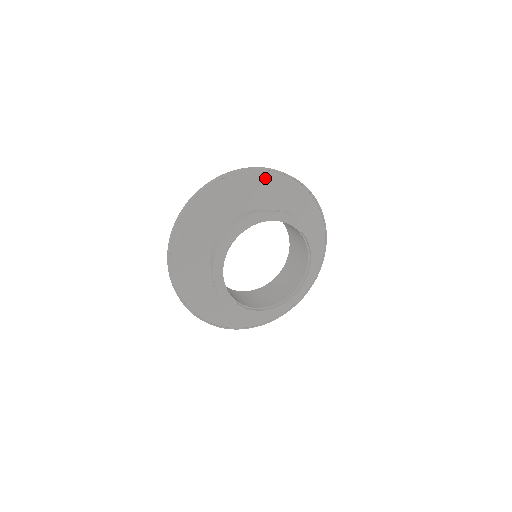
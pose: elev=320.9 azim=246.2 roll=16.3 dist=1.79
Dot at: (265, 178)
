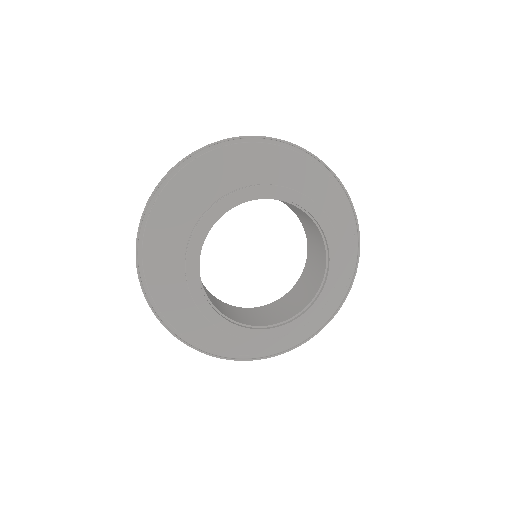
Dot at: (295, 158)
